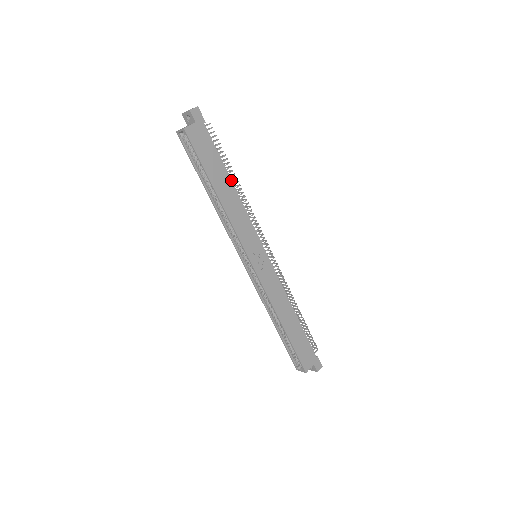
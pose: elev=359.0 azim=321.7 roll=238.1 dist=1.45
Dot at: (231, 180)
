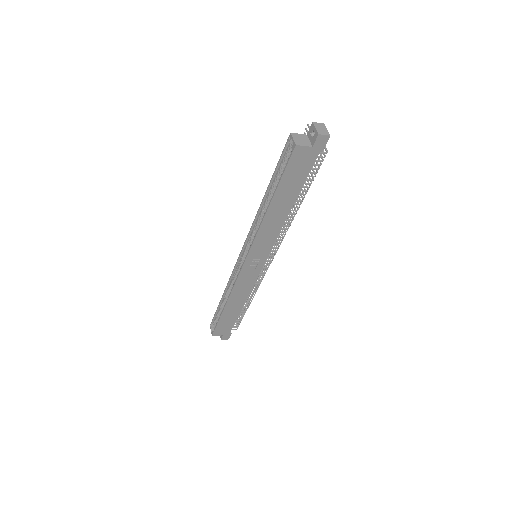
Dot at: occluded
